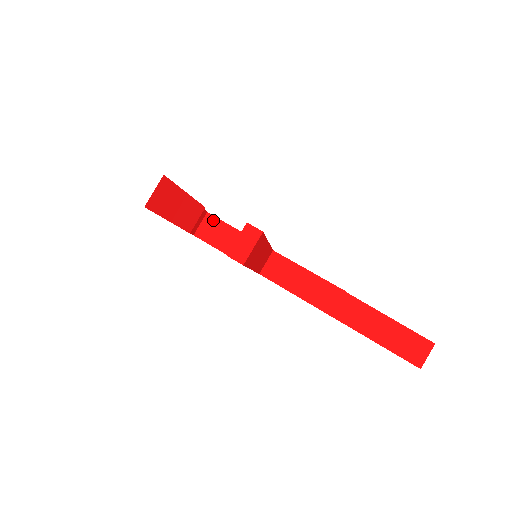
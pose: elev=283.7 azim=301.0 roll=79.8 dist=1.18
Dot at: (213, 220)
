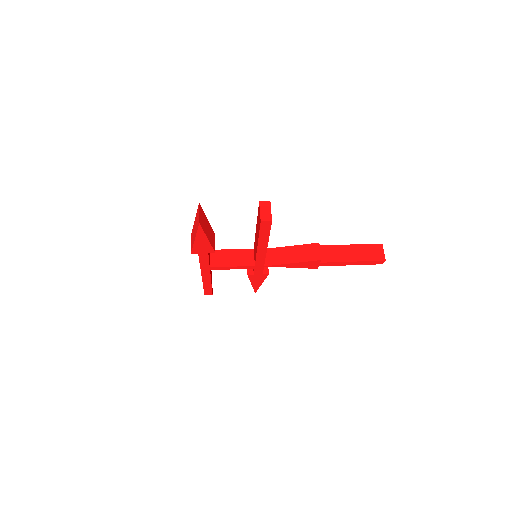
Dot at: (216, 252)
